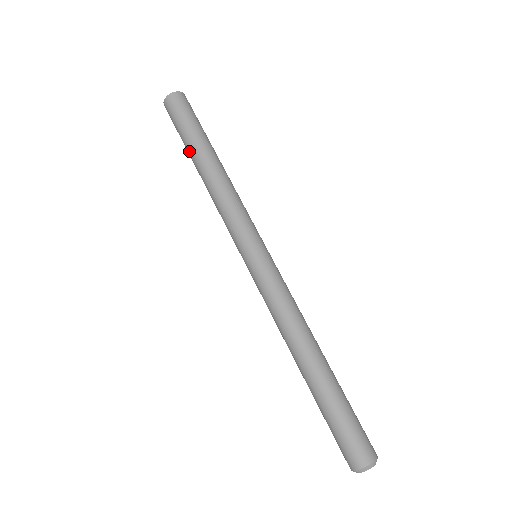
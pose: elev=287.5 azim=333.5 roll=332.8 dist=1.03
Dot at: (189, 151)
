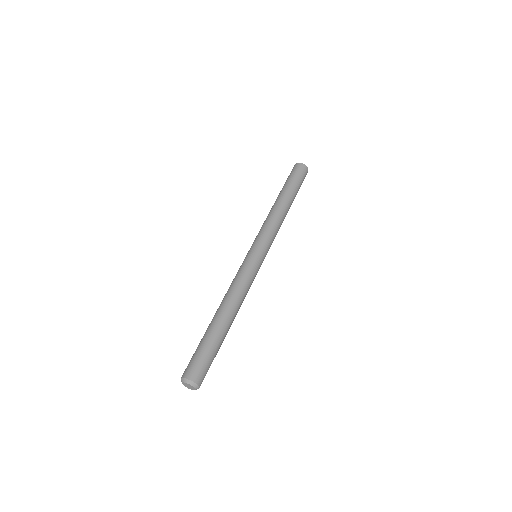
Dot at: occluded
